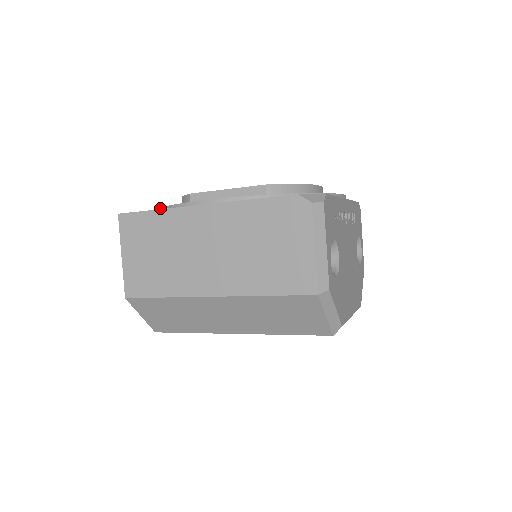
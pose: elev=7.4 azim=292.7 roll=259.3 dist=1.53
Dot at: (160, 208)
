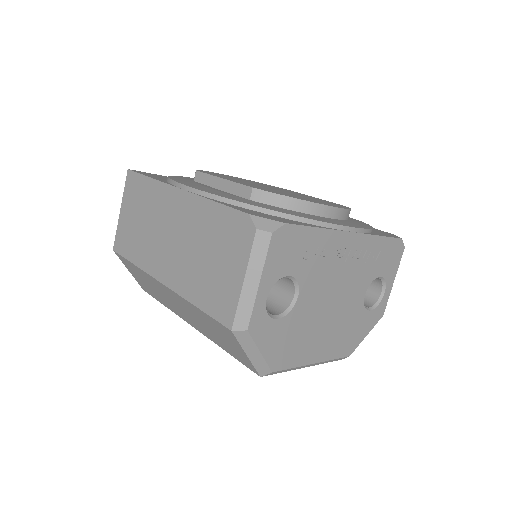
Dot at: occluded
